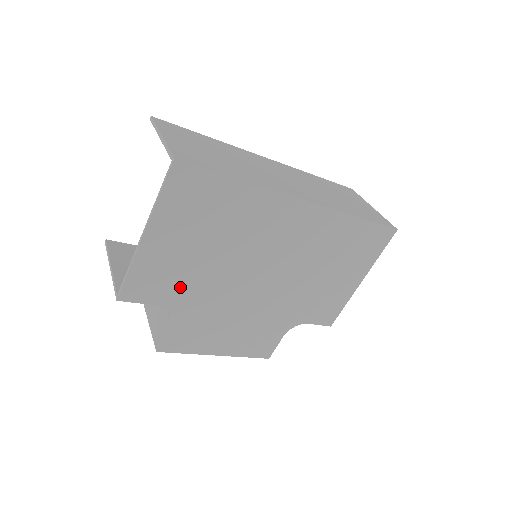
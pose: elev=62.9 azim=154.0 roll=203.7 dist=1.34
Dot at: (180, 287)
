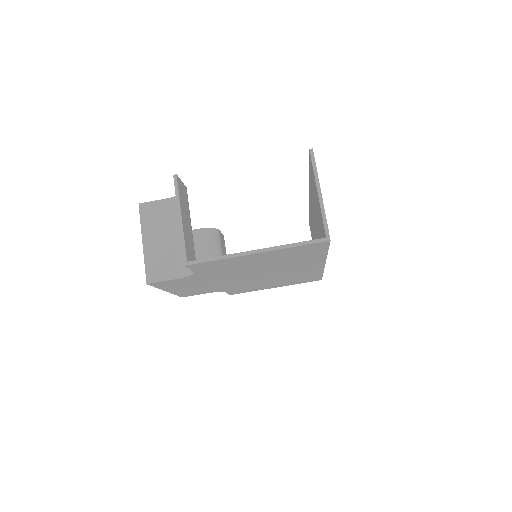
Dot at: (219, 270)
